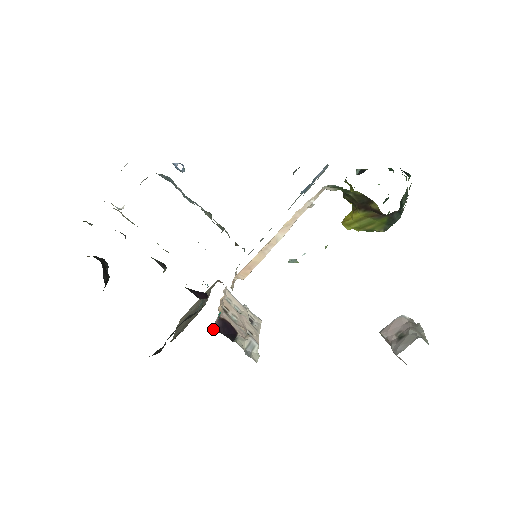
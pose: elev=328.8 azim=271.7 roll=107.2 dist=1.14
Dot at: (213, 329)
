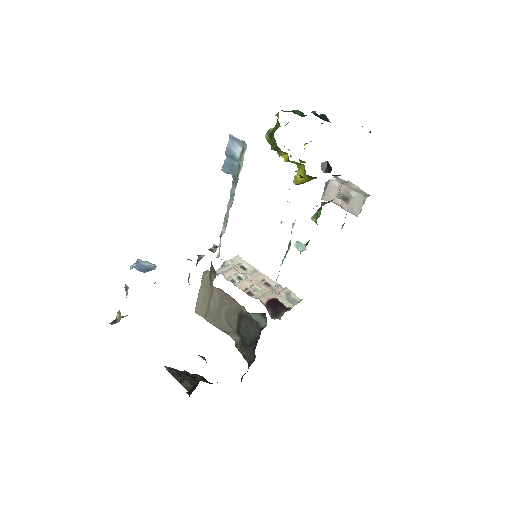
Dot at: occluded
